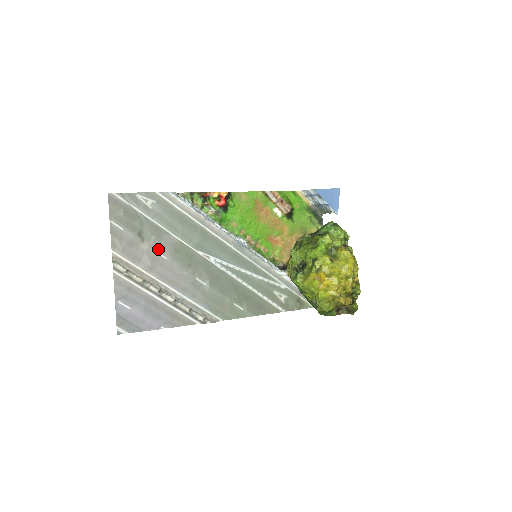
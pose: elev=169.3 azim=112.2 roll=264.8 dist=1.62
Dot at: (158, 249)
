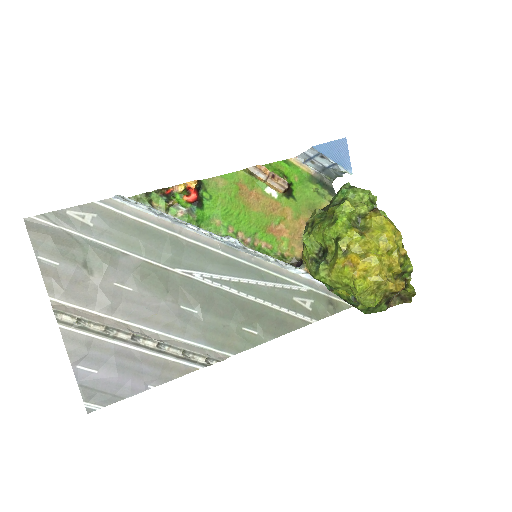
Dot at: (116, 279)
